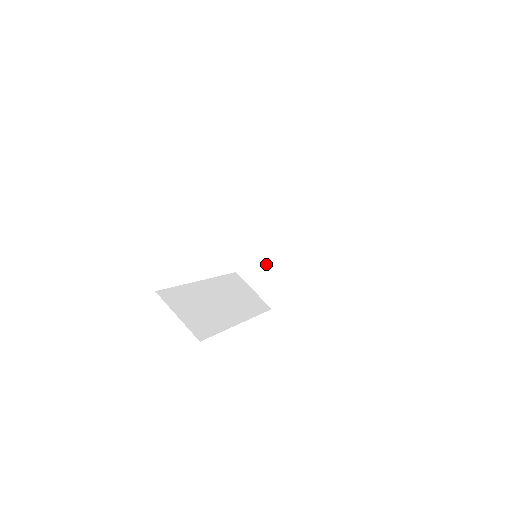
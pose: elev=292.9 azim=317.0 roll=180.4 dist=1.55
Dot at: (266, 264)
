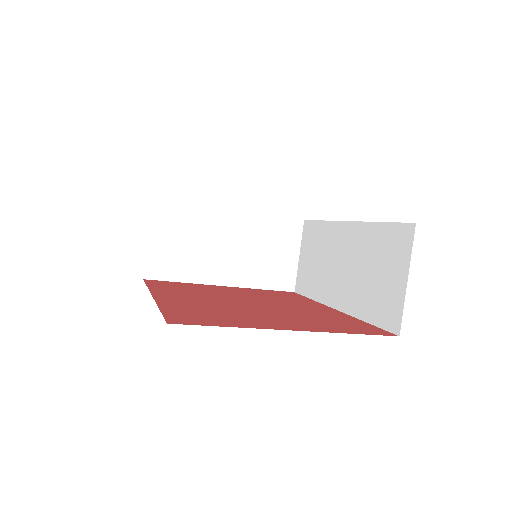
Dot at: (194, 234)
